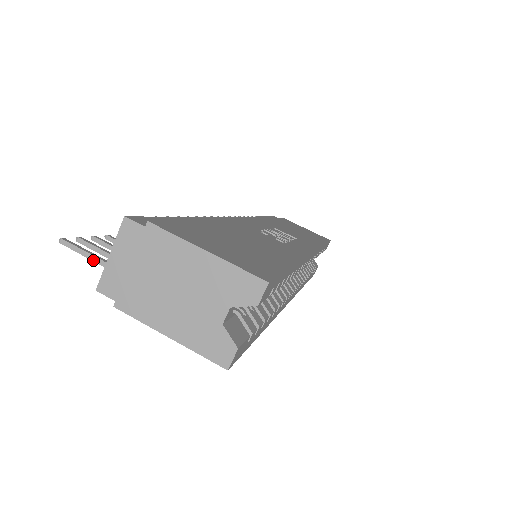
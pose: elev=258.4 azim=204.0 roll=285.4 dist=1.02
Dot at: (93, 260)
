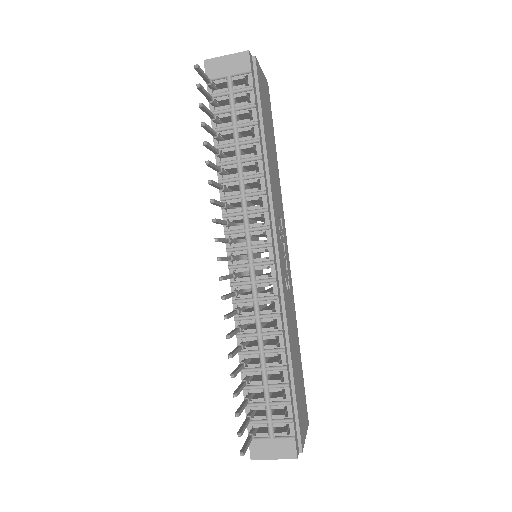
Dot at: occluded
